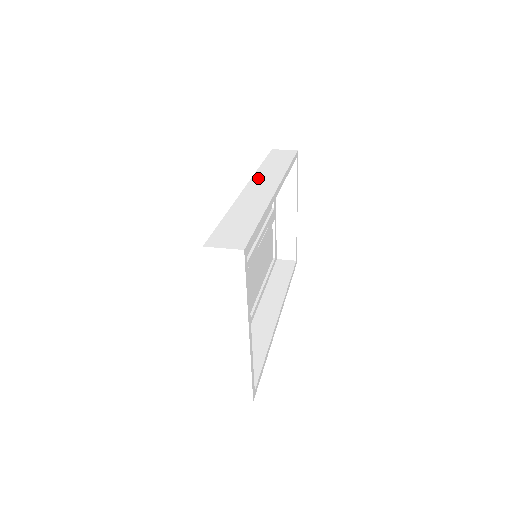
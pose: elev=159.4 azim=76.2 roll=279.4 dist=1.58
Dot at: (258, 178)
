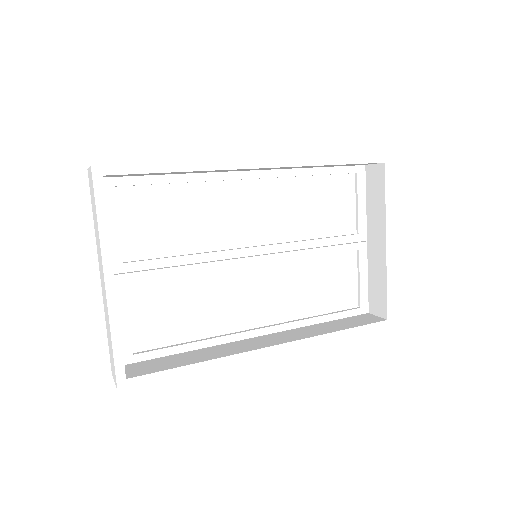
Dot at: occluded
